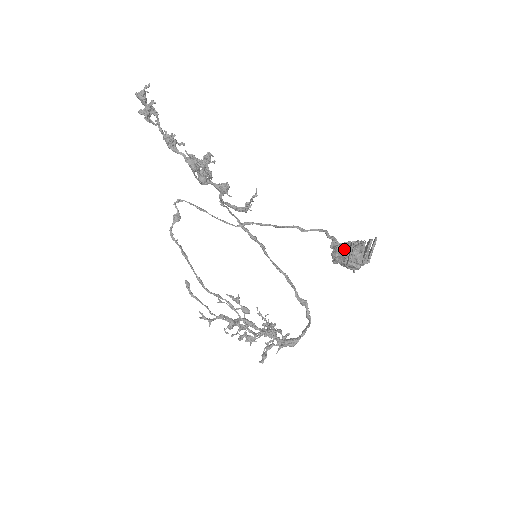
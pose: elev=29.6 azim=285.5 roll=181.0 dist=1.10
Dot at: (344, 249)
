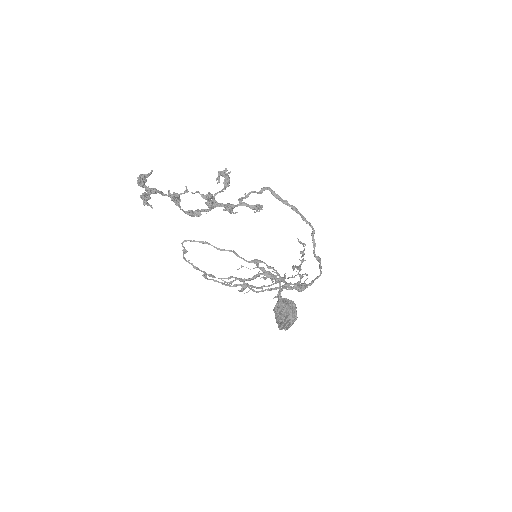
Dot at: (276, 312)
